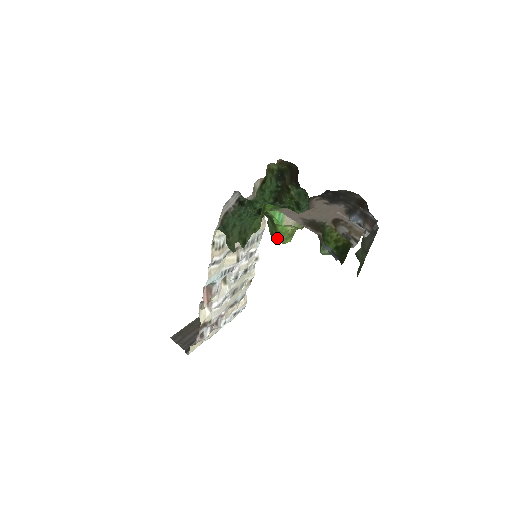
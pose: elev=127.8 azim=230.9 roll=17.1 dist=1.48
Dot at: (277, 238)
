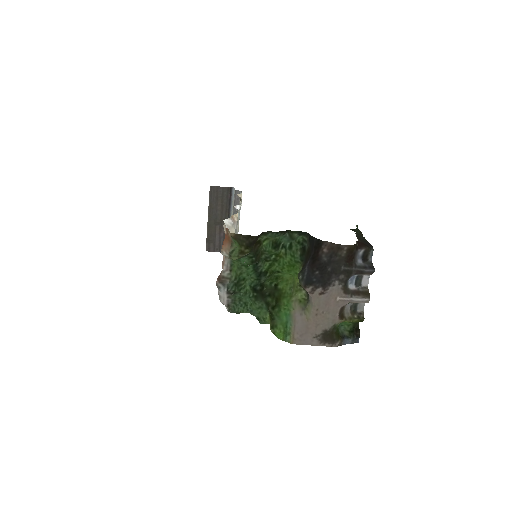
Dot at: (282, 289)
